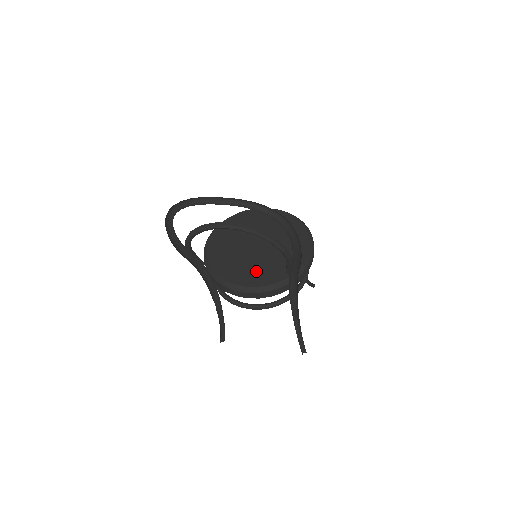
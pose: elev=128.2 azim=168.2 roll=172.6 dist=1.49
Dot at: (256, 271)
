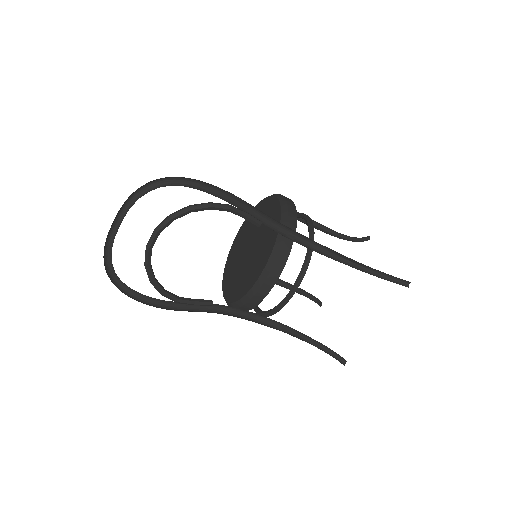
Dot at: (258, 261)
